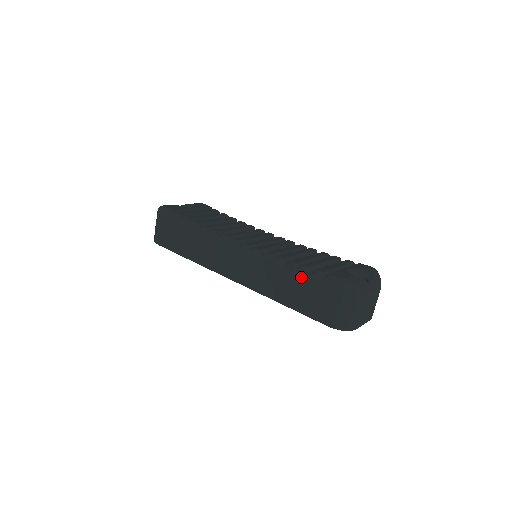
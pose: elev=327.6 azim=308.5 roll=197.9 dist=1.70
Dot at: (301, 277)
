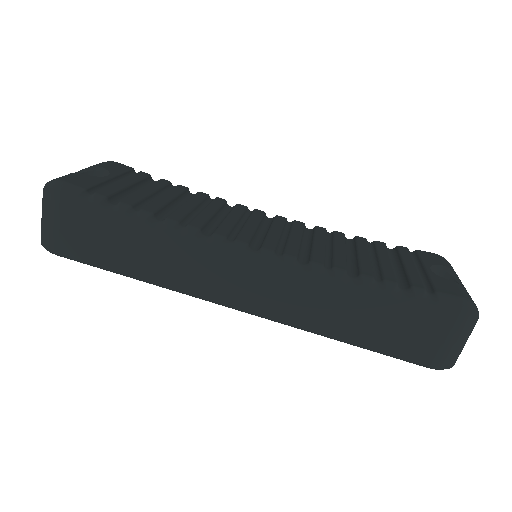
Dot at: (386, 300)
